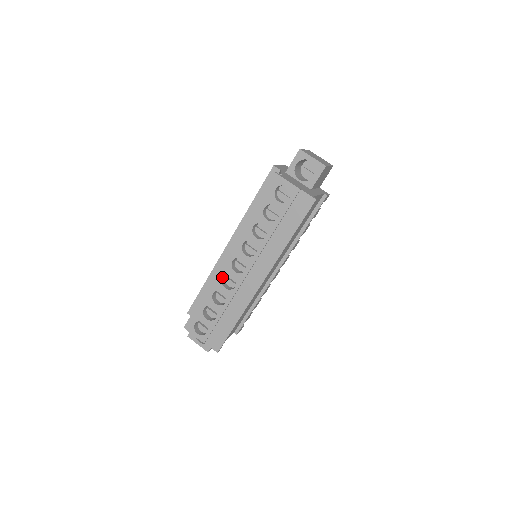
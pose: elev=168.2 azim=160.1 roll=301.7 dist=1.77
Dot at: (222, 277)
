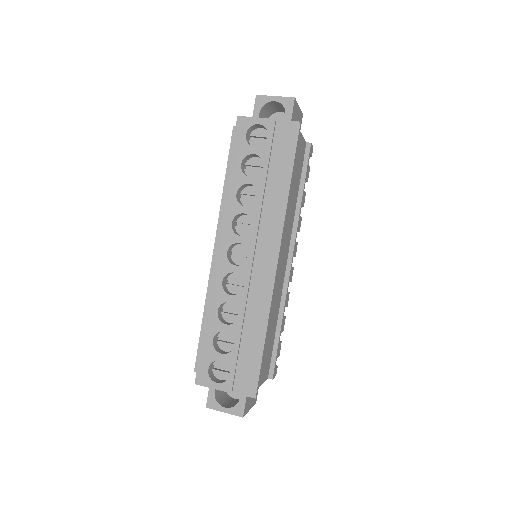
Dot at: (221, 282)
